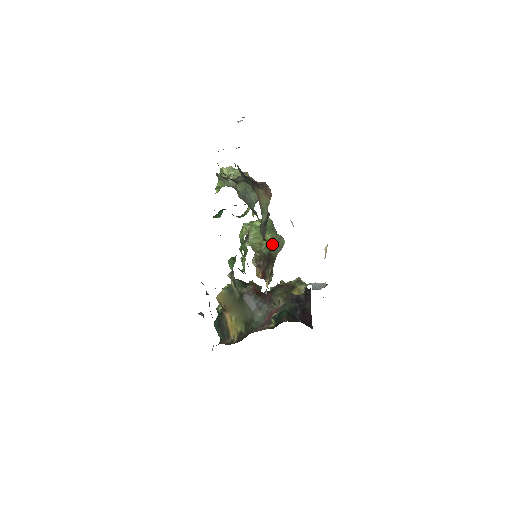
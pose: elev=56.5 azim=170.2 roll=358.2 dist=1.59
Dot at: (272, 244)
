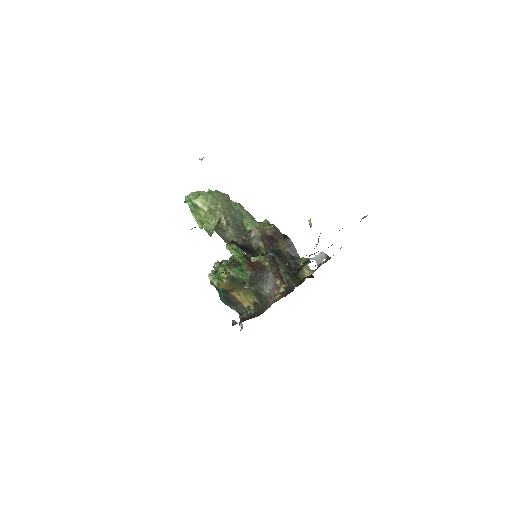
Dot at: occluded
